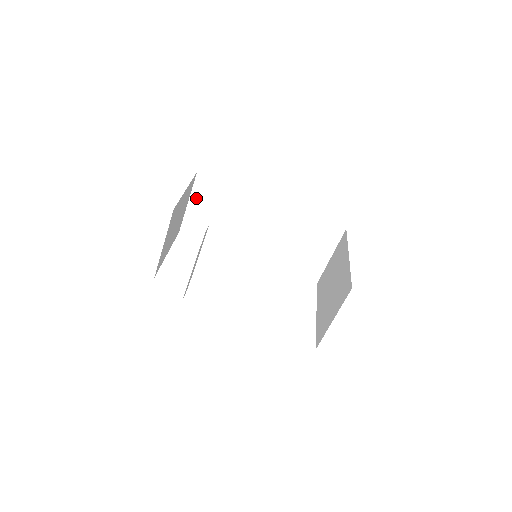
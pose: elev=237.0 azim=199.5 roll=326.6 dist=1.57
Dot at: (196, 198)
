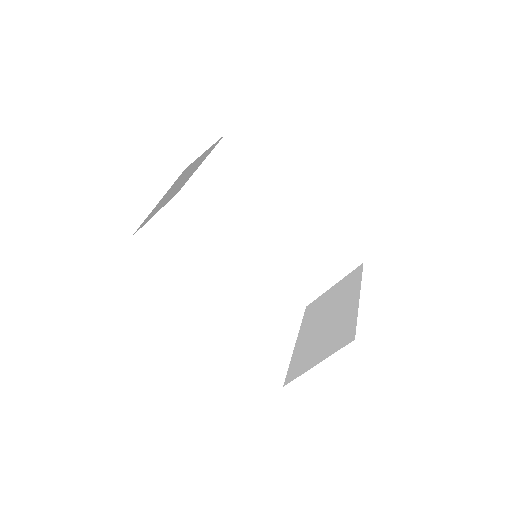
Dot at: (212, 163)
